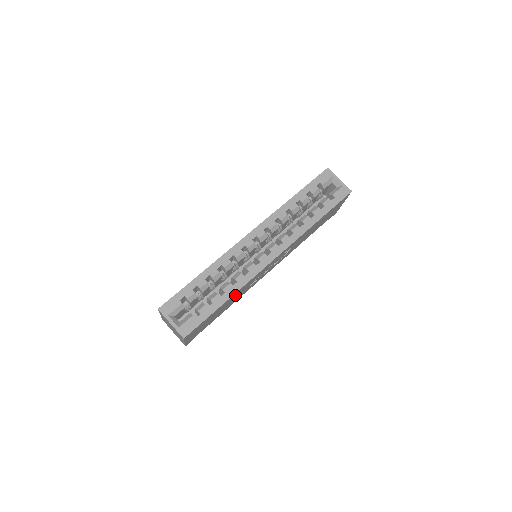
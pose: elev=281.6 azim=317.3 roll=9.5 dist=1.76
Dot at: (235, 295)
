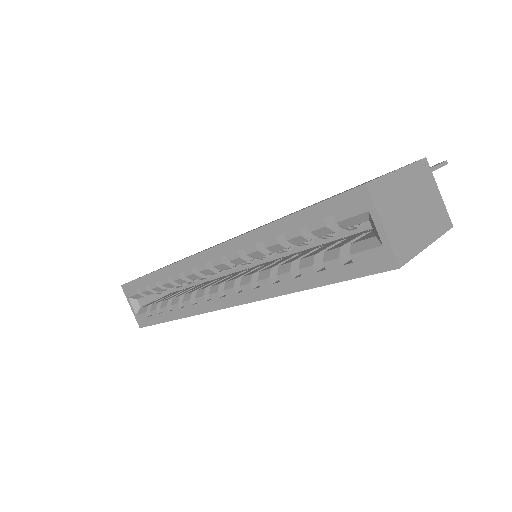
Dot at: occluded
